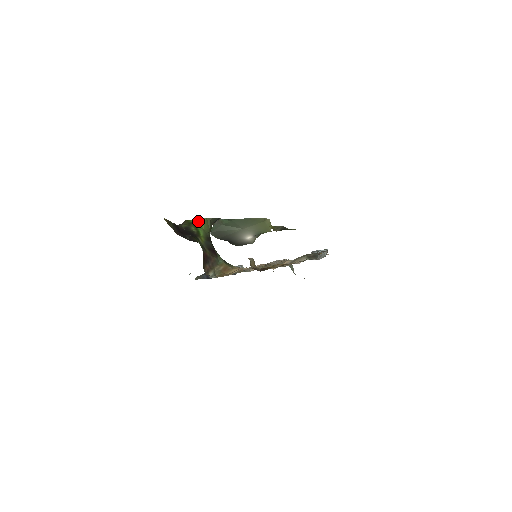
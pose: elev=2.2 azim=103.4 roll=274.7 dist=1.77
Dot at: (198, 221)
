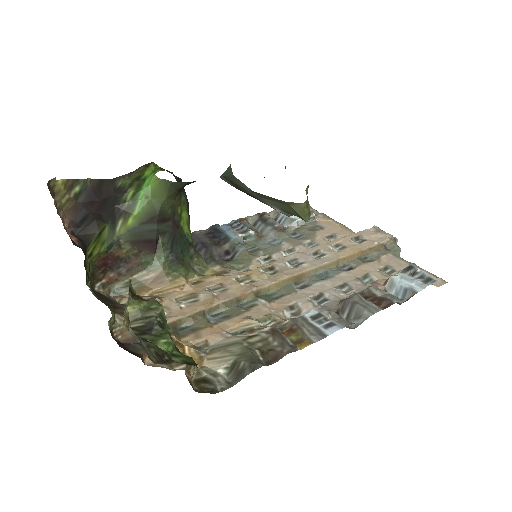
Dot at: (149, 180)
